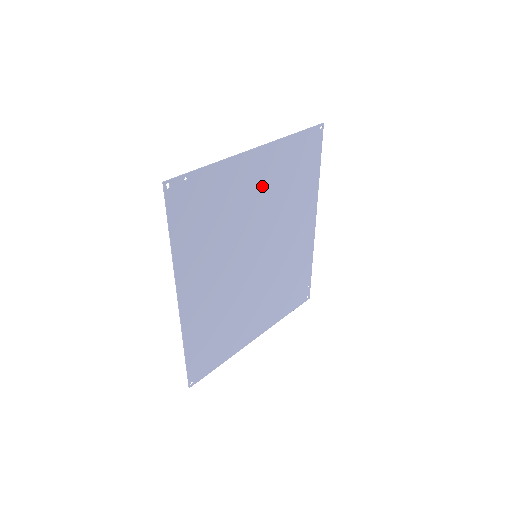
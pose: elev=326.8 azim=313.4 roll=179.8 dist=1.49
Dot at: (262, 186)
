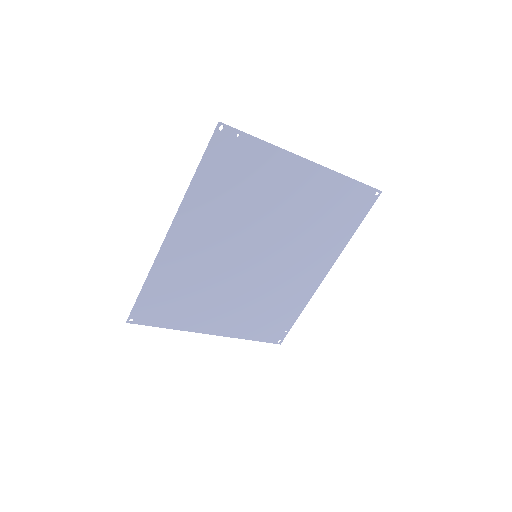
Dot at: (297, 198)
